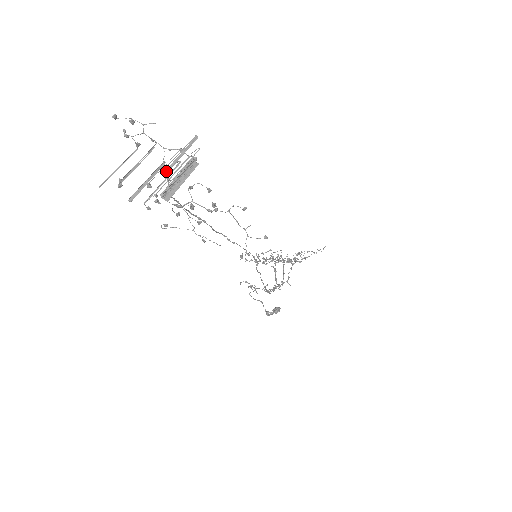
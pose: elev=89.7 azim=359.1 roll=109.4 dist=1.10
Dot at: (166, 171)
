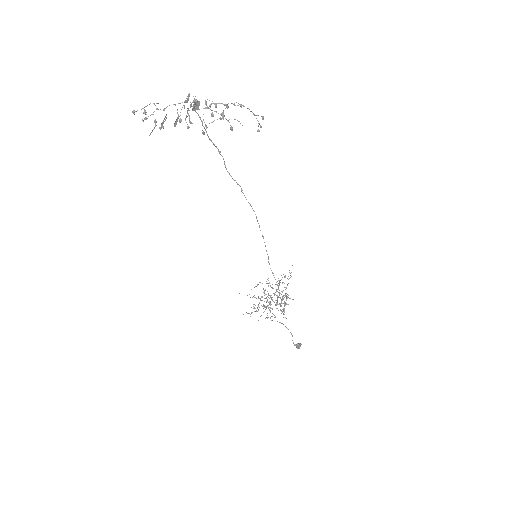
Dot at: (187, 102)
